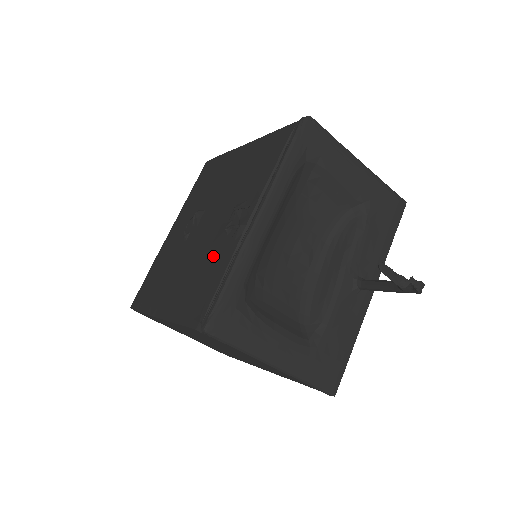
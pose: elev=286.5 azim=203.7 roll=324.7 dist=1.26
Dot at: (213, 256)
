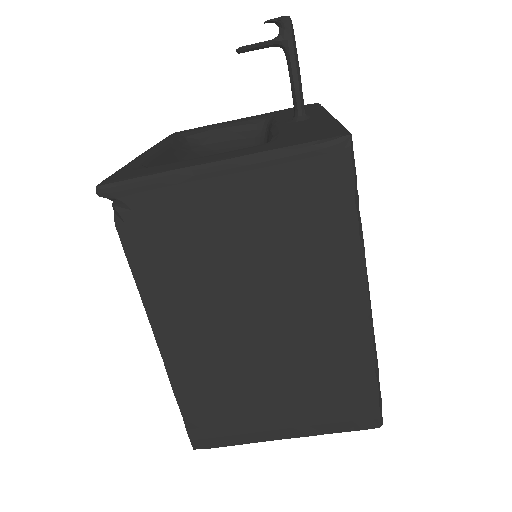
Dot at: occluded
